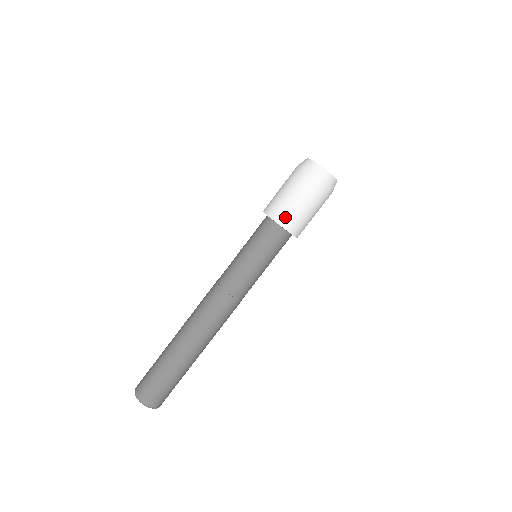
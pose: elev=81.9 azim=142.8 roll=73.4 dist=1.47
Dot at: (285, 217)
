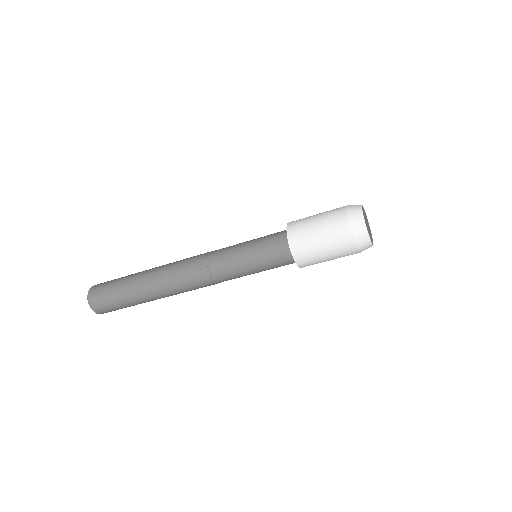
Dot at: (299, 244)
